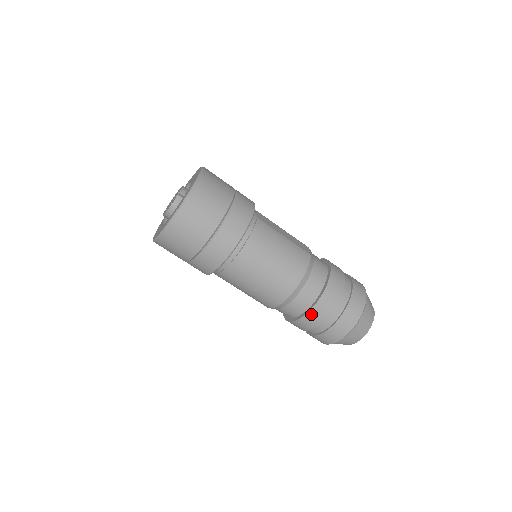
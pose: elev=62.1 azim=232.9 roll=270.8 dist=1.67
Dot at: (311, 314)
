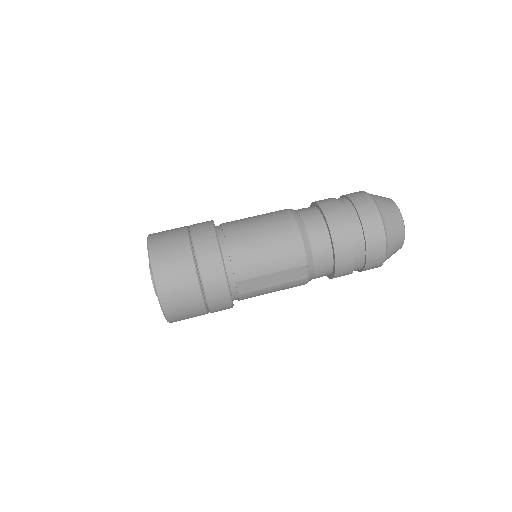
Dot at: (326, 210)
